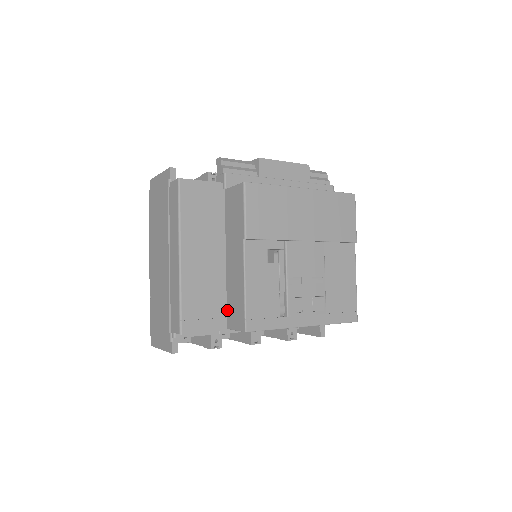
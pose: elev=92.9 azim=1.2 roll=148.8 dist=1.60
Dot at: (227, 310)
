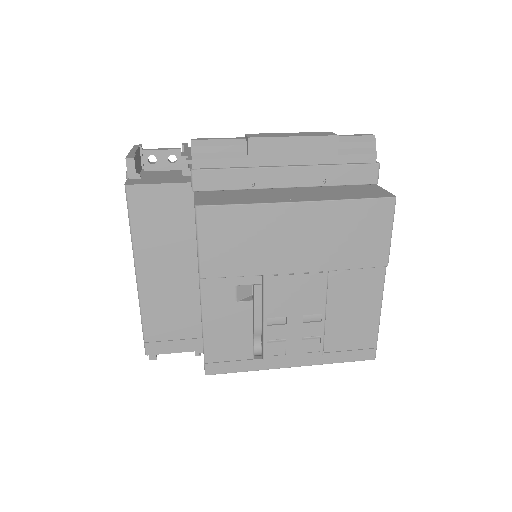
Dot at: occluded
